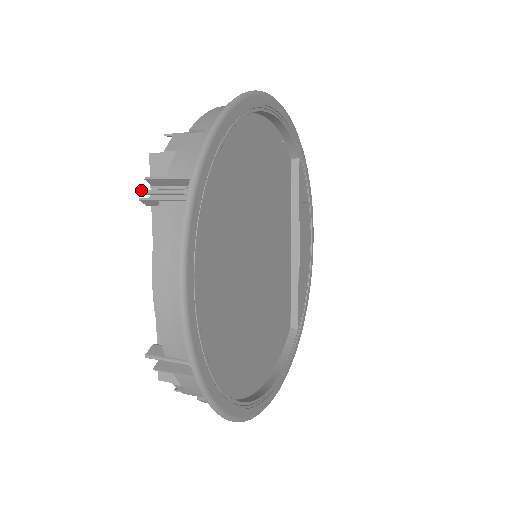
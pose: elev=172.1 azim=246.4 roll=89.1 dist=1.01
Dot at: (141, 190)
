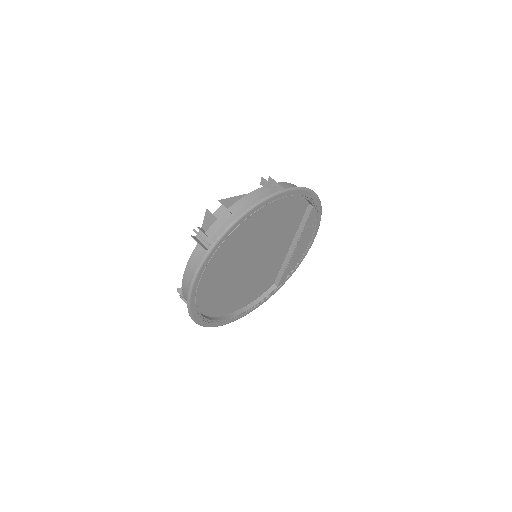
Dot at: (194, 230)
